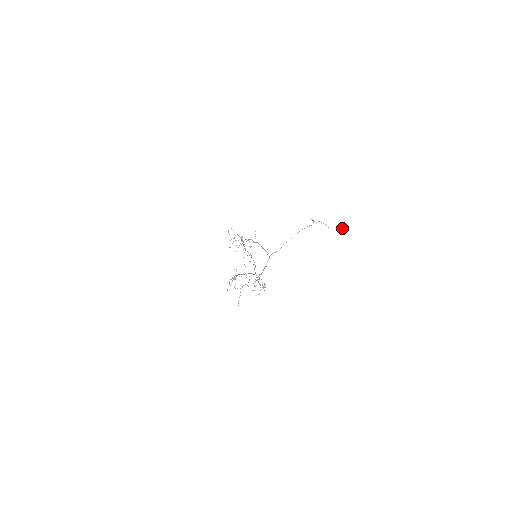
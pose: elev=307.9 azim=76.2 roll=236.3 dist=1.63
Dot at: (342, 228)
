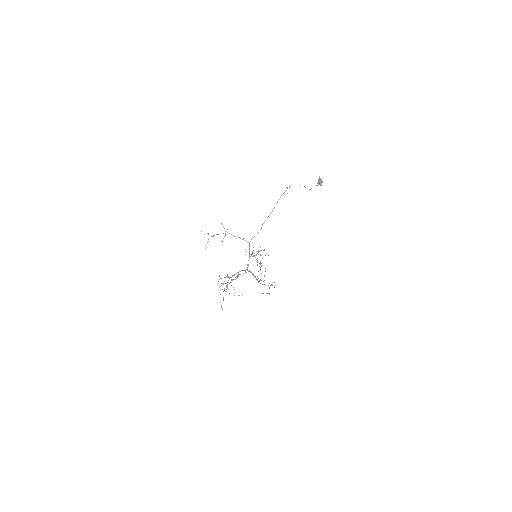
Dot at: (319, 181)
